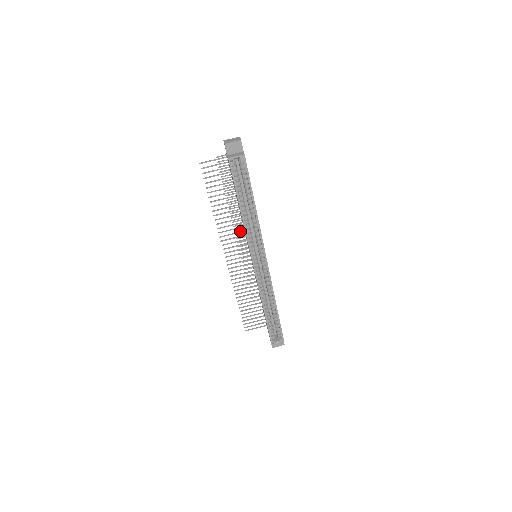
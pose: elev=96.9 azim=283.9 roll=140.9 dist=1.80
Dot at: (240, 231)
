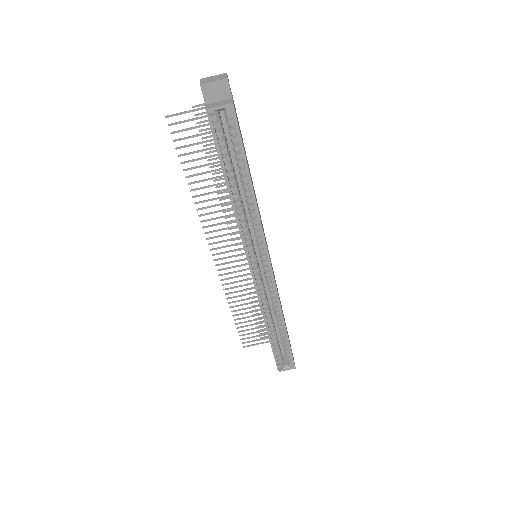
Dot at: occluded
